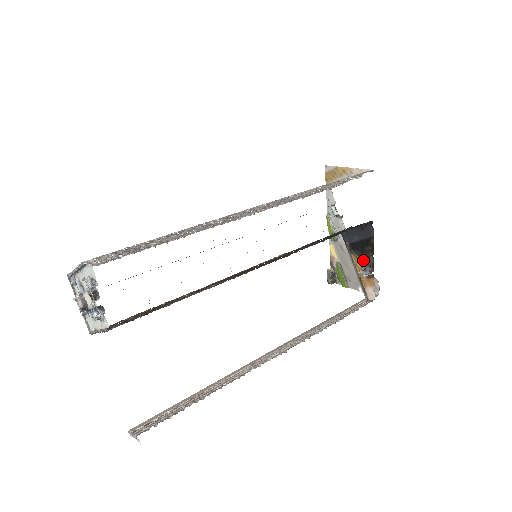
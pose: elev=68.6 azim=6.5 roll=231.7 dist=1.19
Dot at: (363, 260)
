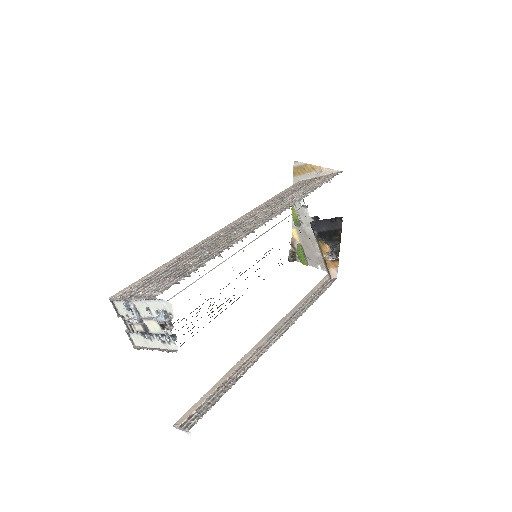
Dot at: (330, 247)
